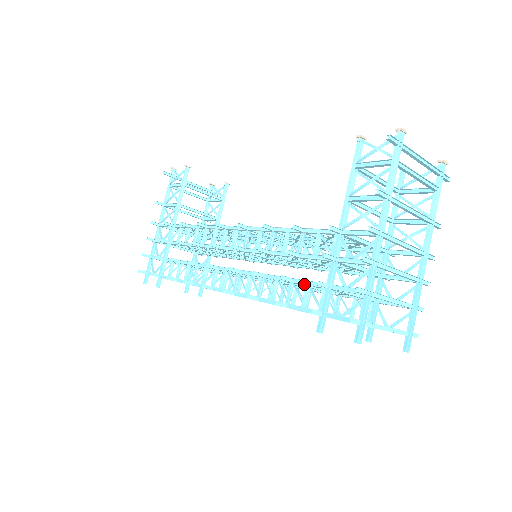
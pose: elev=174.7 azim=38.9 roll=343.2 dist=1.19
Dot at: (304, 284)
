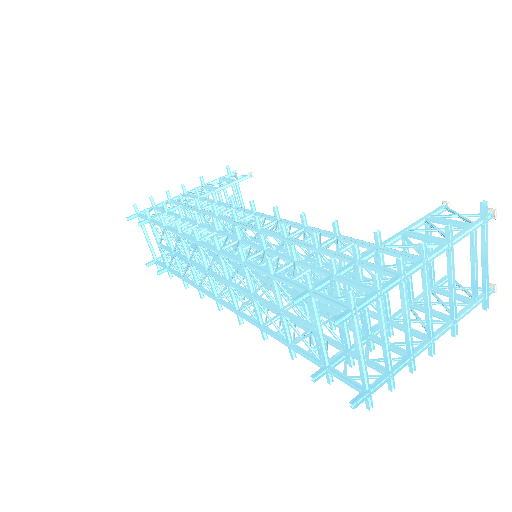
Dot at: (308, 265)
